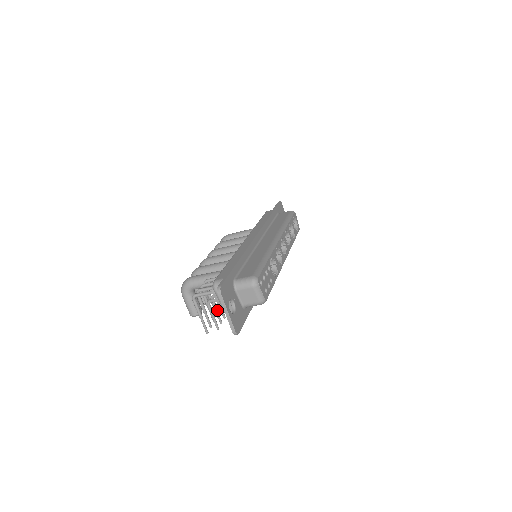
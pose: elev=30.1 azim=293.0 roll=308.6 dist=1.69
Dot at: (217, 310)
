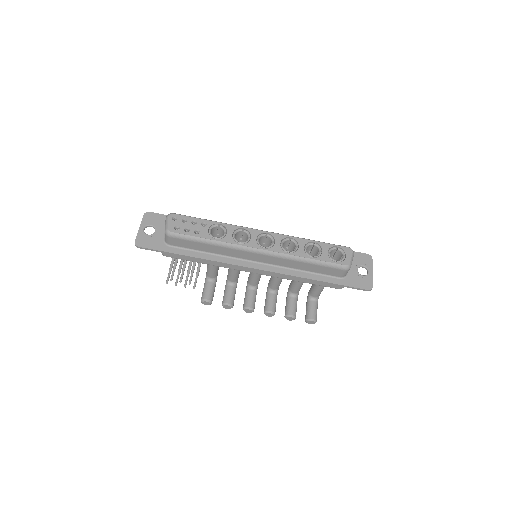
Dot at: (183, 270)
